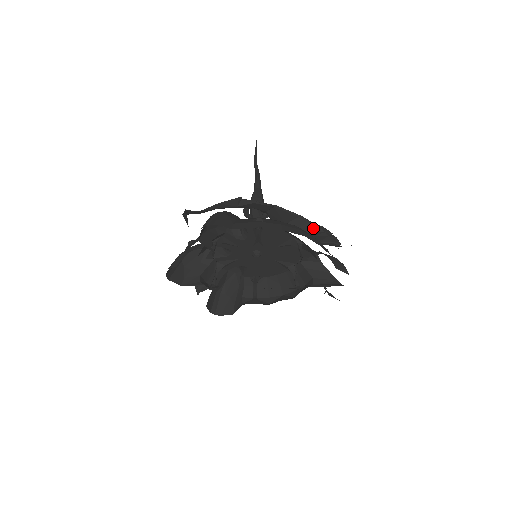
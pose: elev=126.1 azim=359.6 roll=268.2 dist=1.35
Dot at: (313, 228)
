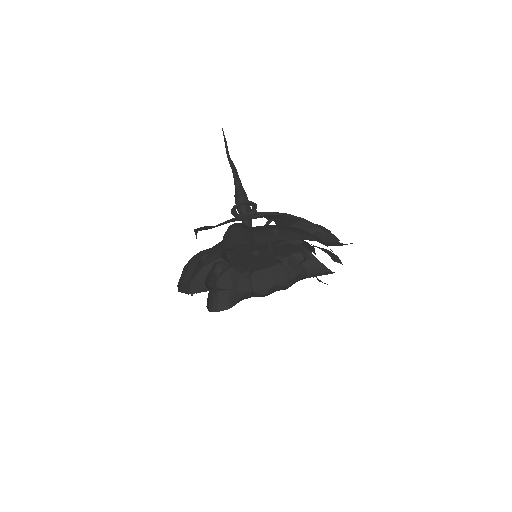
Dot at: (314, 228)
